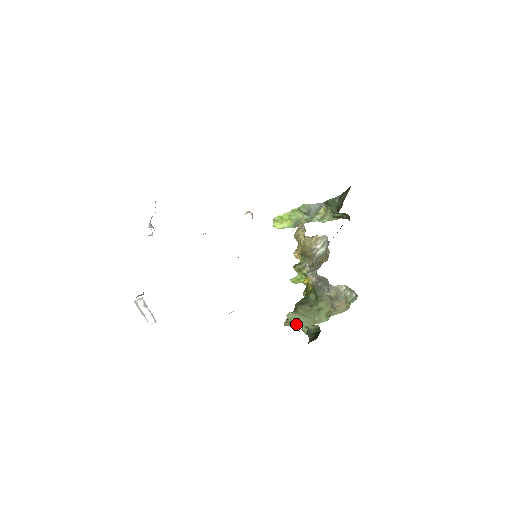
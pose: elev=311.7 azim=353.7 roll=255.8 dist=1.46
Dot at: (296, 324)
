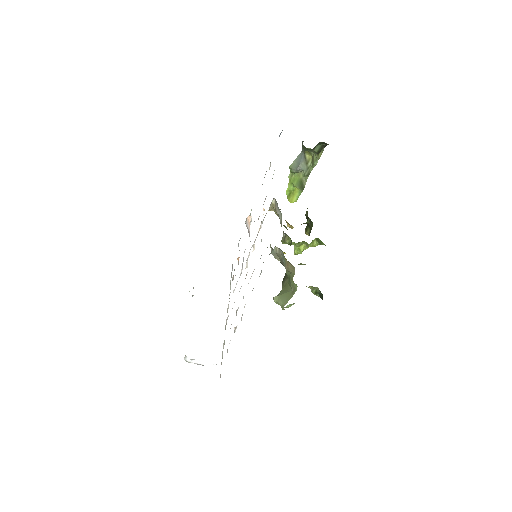
Dot at: (282, 305)
